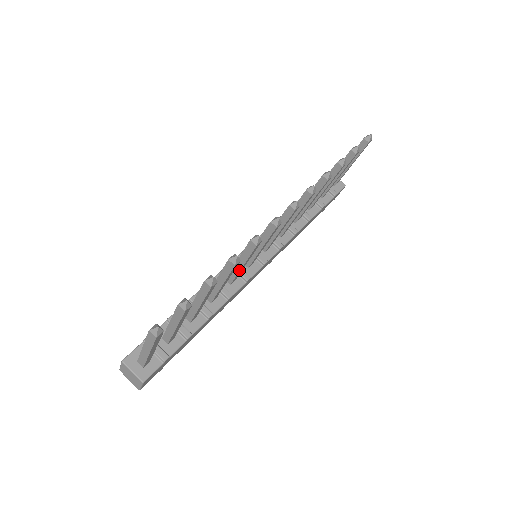
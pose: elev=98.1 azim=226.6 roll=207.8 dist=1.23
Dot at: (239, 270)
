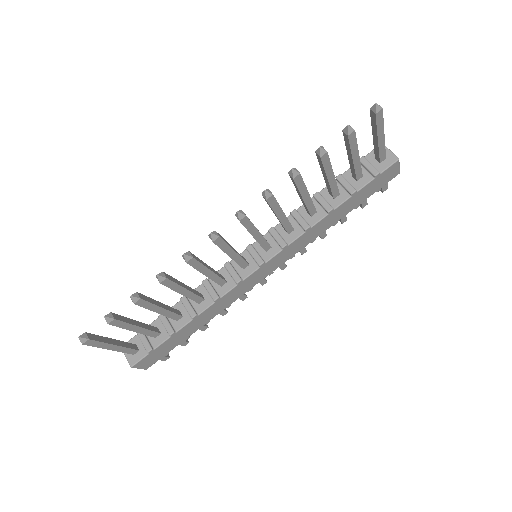
Dot at: (208, 277)
